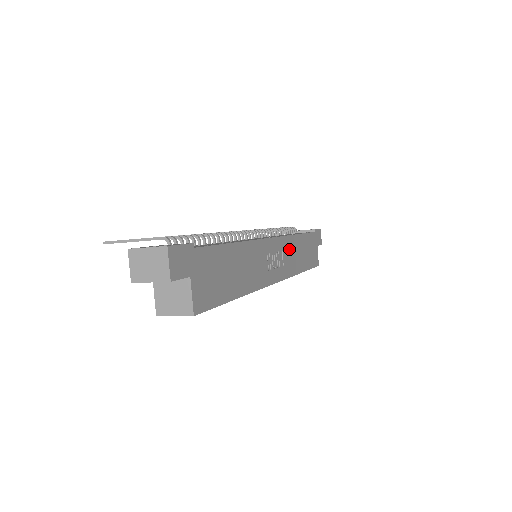
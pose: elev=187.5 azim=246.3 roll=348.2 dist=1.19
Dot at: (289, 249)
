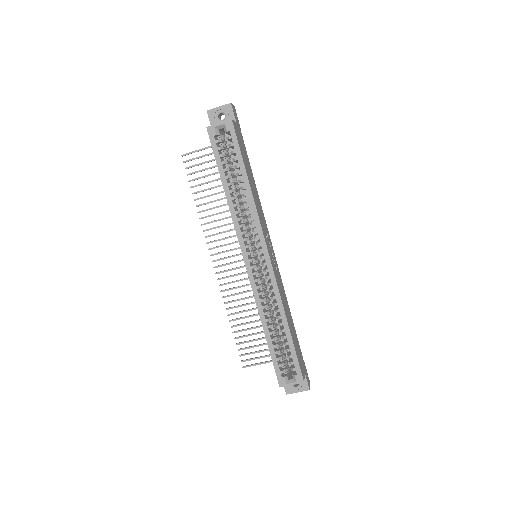
Dot at: (281, 287)
